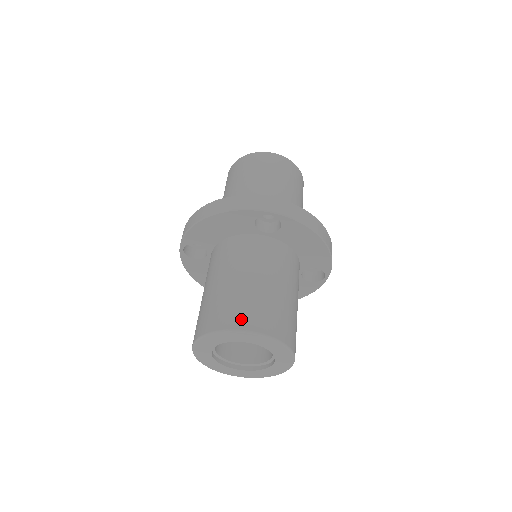
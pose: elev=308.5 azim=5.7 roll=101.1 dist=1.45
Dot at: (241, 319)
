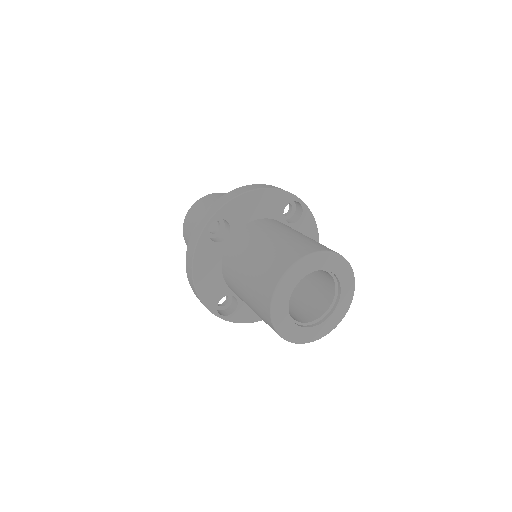
Dot at: (330, 249)
